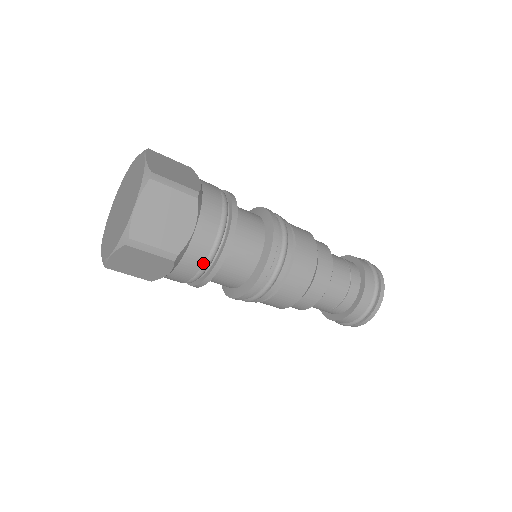
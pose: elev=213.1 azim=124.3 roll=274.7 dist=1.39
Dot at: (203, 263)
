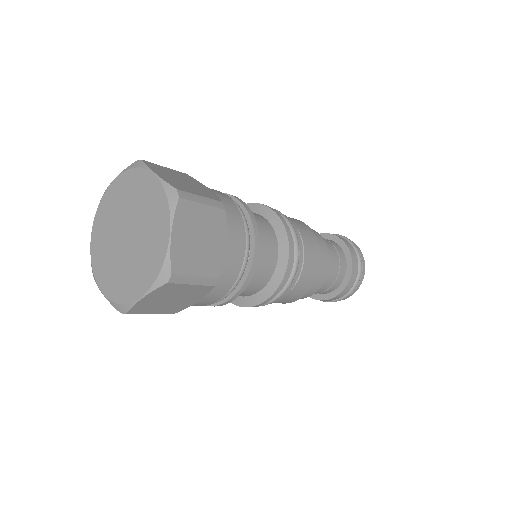
Dot at: (236, 279)
